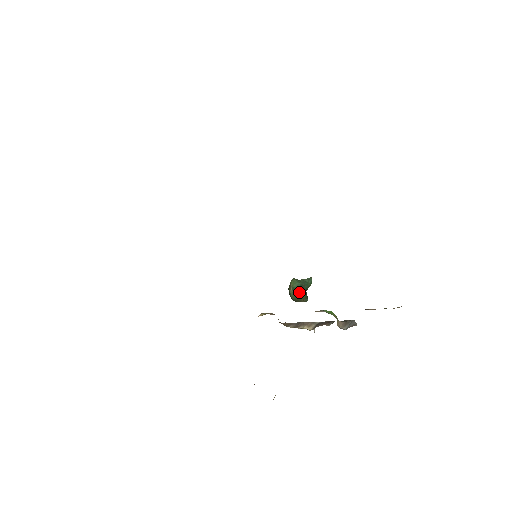
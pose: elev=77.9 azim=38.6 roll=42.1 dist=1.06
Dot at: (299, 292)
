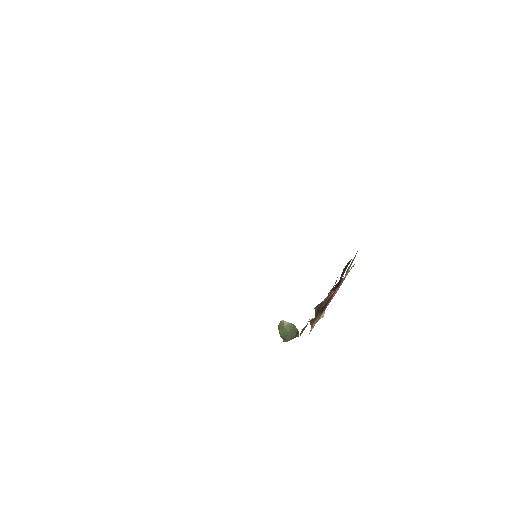
Dot at: (290, 326)
